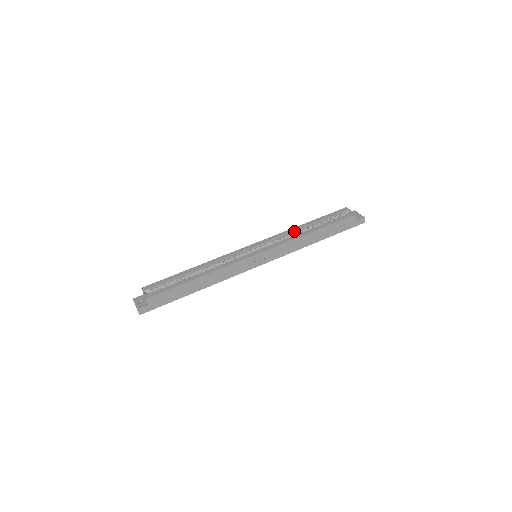
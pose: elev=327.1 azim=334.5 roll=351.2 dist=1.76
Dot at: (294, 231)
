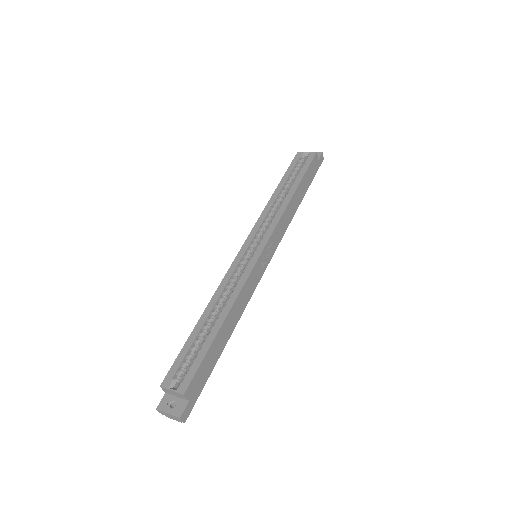
Dot at: (273, 204)
